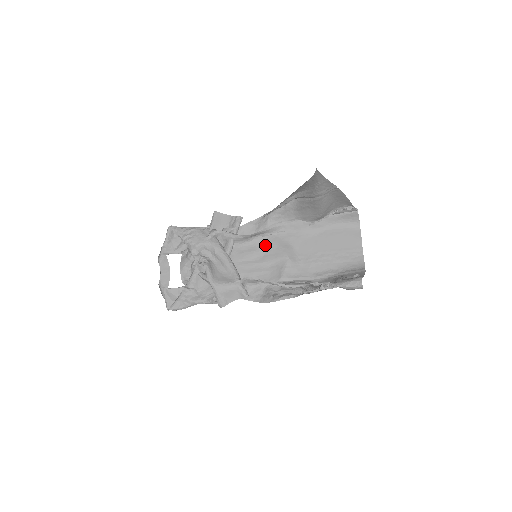
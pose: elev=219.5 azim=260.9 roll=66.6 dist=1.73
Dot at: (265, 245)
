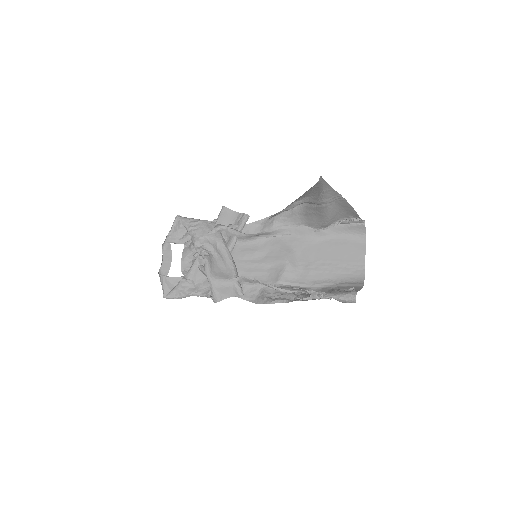
Dot at: (268, 246)
